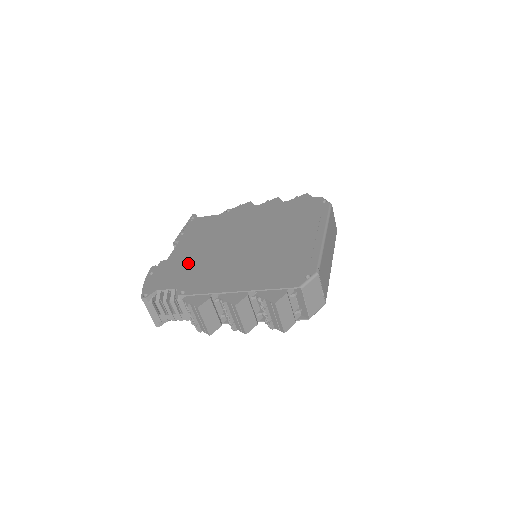
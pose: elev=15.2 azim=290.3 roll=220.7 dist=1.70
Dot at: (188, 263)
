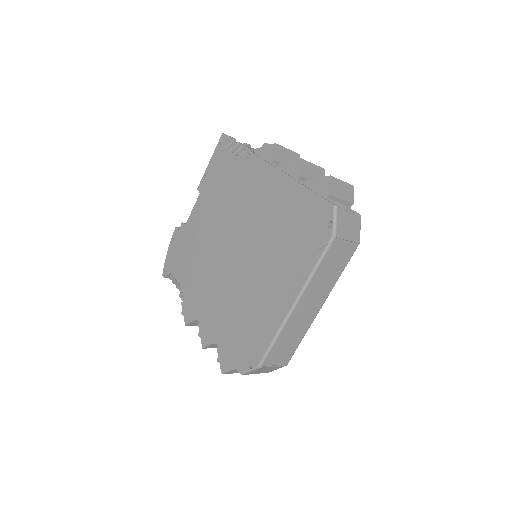
Dot at: (195, 248)
